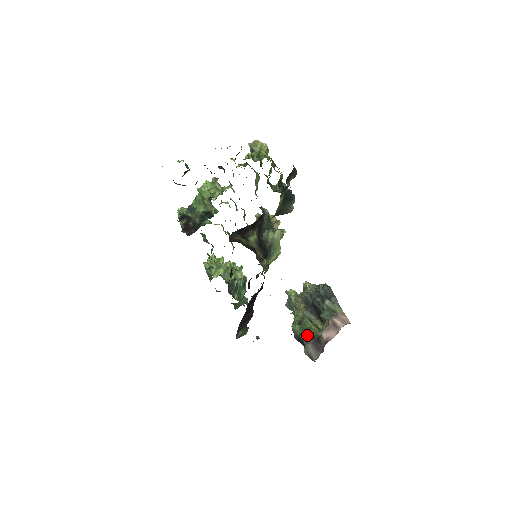
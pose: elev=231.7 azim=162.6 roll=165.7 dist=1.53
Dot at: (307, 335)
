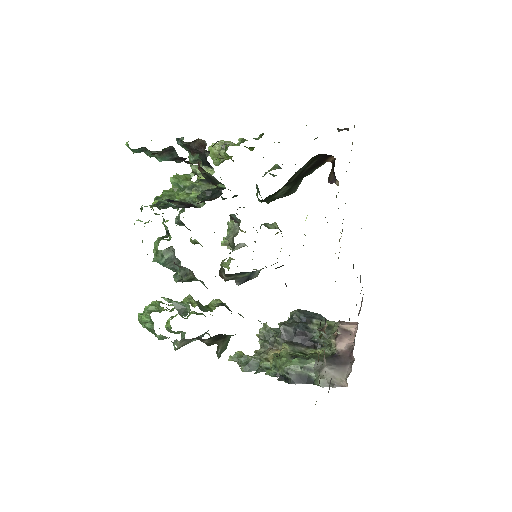
Dot at: (316, 360)
